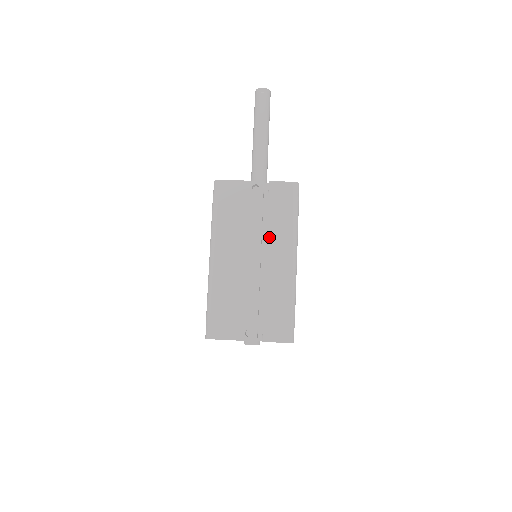
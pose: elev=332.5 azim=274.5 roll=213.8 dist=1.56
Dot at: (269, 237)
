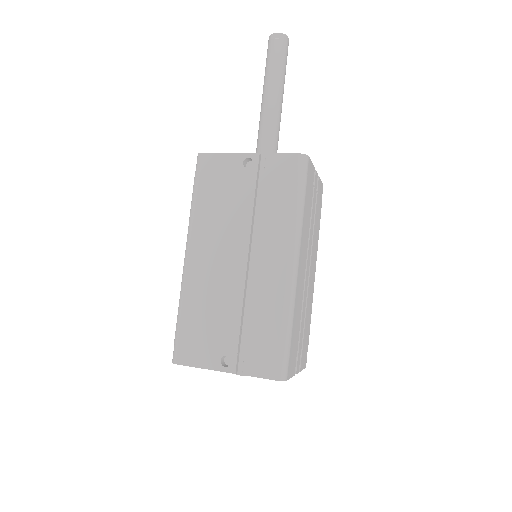
Dot at: (261, 230)
